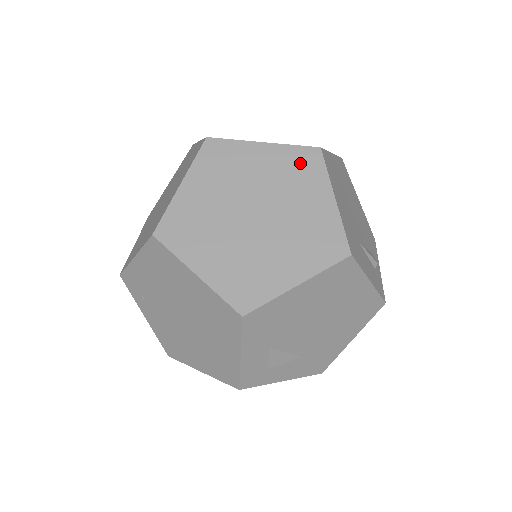
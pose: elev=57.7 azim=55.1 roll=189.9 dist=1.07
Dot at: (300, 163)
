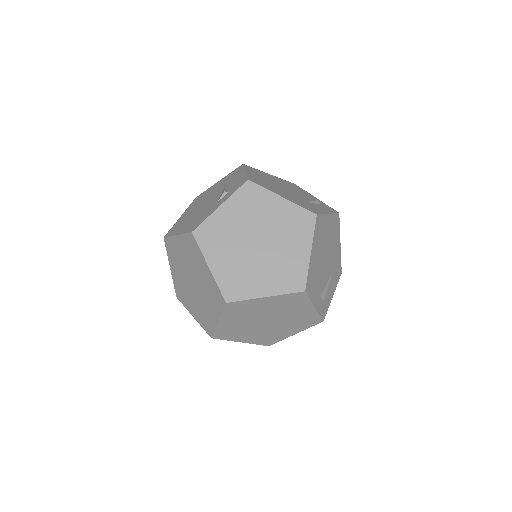
Dot at: (309, 320)
